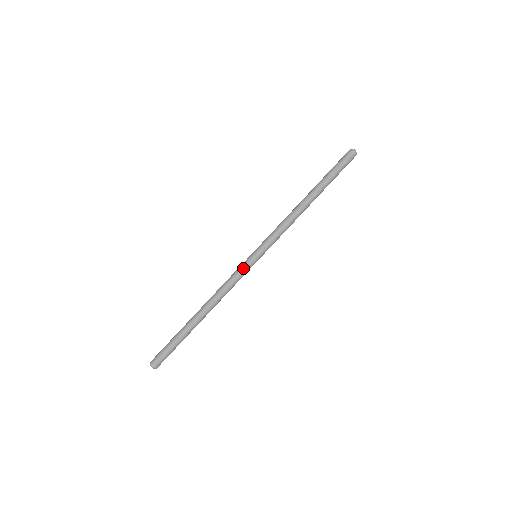
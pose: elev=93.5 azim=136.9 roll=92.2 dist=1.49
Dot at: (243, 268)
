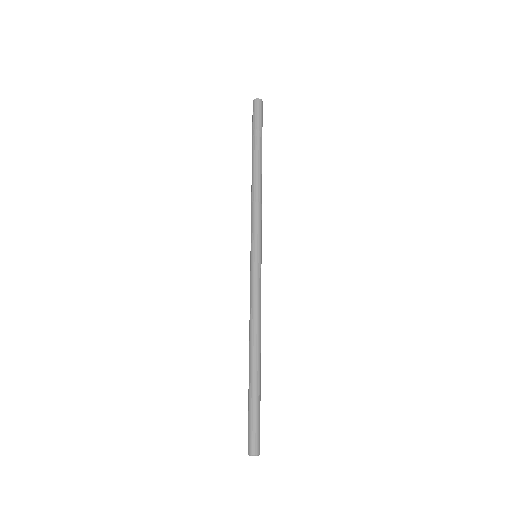
Dot at: (258, 276)
